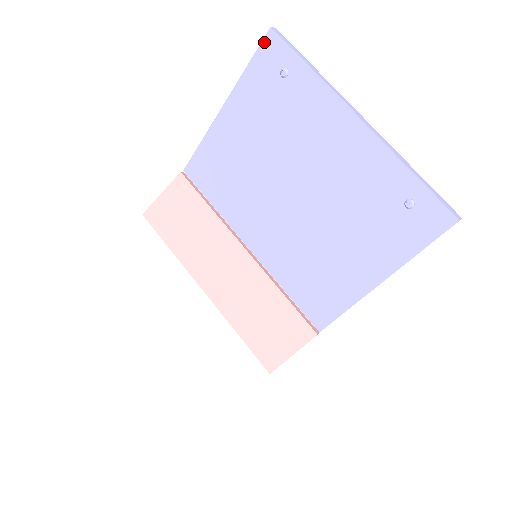
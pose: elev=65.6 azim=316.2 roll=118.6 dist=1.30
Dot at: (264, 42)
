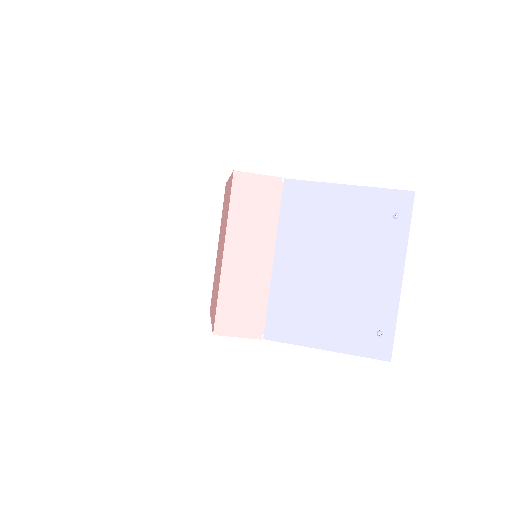
Dot at: (405, 192)
